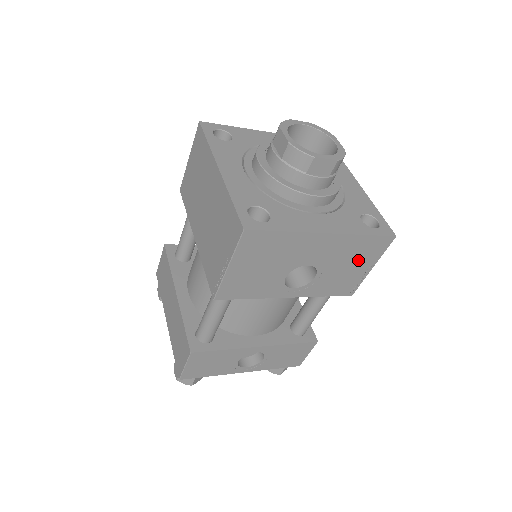
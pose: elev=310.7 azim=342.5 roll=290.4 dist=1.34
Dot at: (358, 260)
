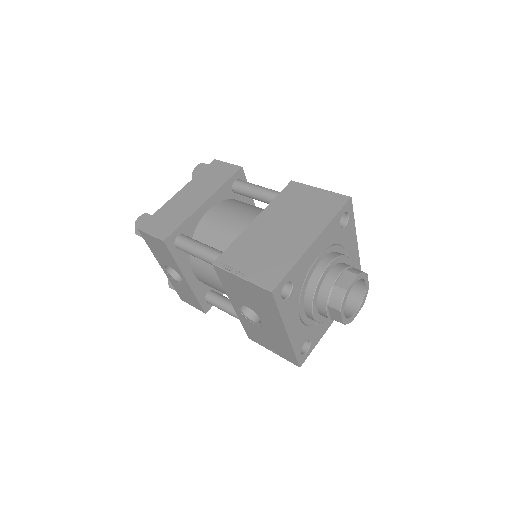
Dot at: (275, 346)
